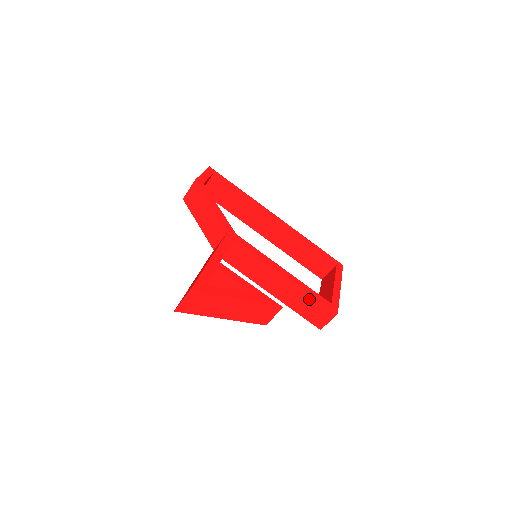
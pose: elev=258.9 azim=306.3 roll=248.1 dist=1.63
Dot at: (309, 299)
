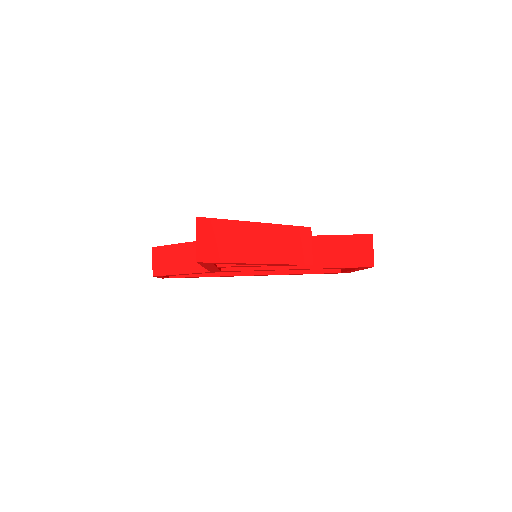
Dot at: (335, 242)
